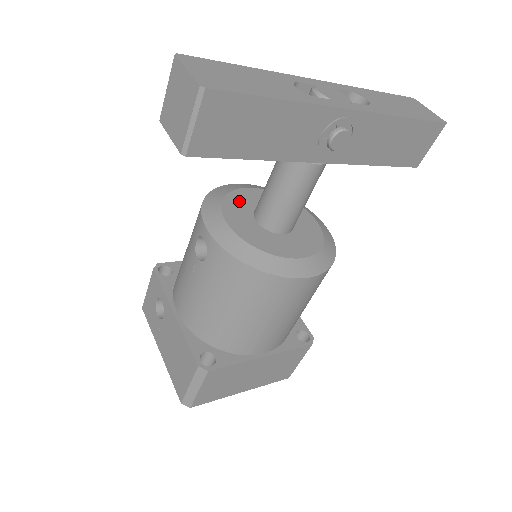
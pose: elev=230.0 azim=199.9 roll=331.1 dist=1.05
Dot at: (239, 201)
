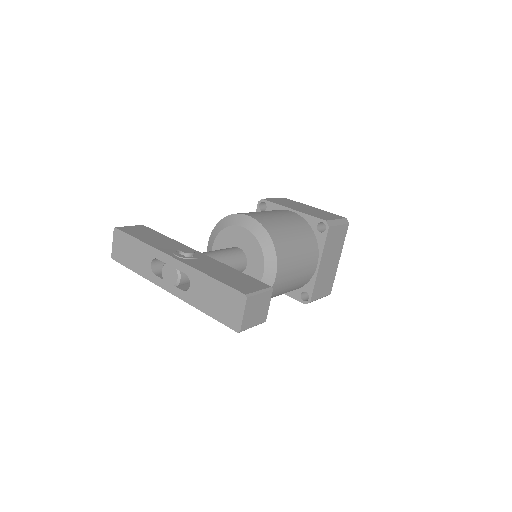
Dot at: (228, 236)
